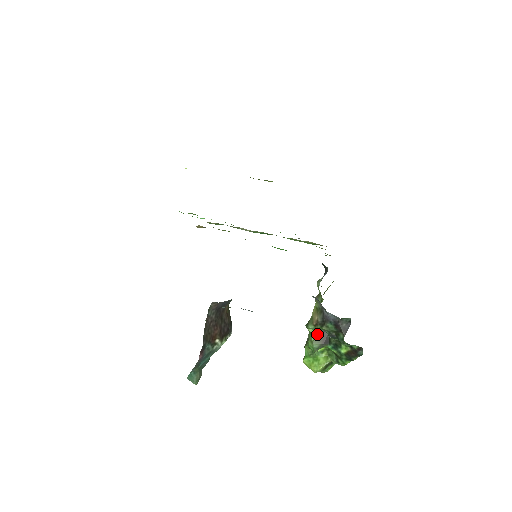
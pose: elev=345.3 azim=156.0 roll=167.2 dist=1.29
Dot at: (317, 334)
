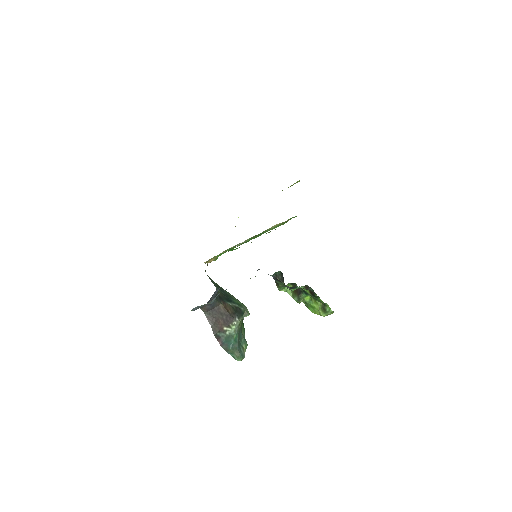
Dot at: occluded
